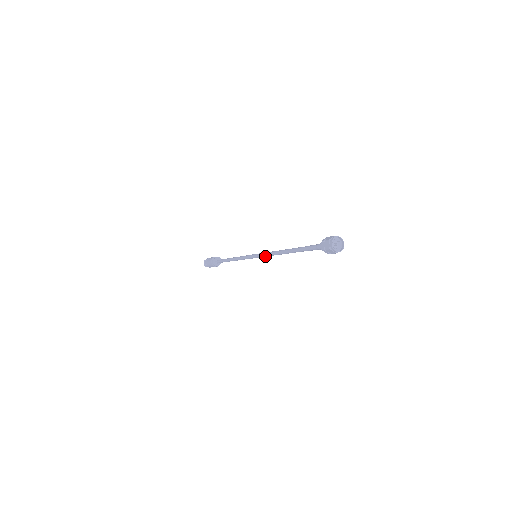
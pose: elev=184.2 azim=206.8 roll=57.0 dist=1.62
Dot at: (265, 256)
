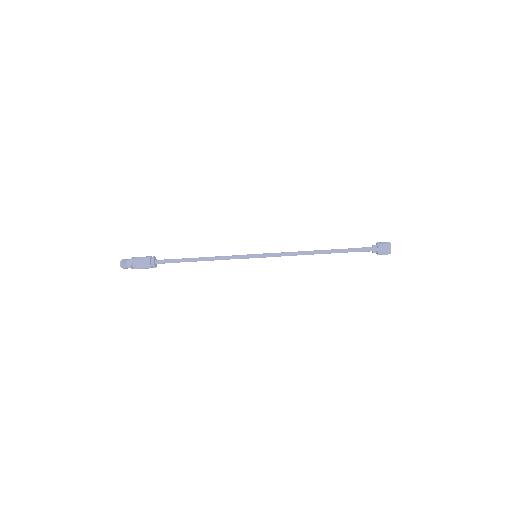
Dot at: (277, 254)
